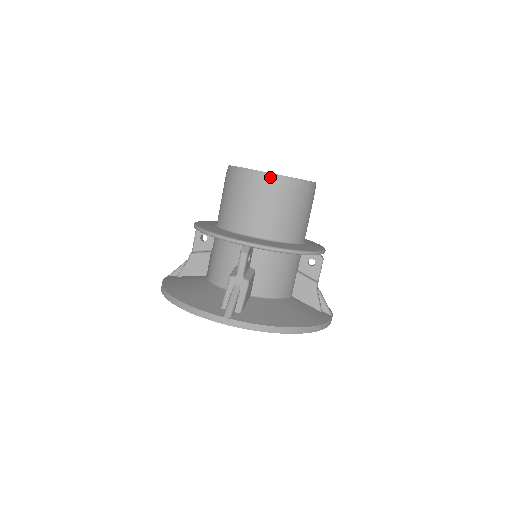
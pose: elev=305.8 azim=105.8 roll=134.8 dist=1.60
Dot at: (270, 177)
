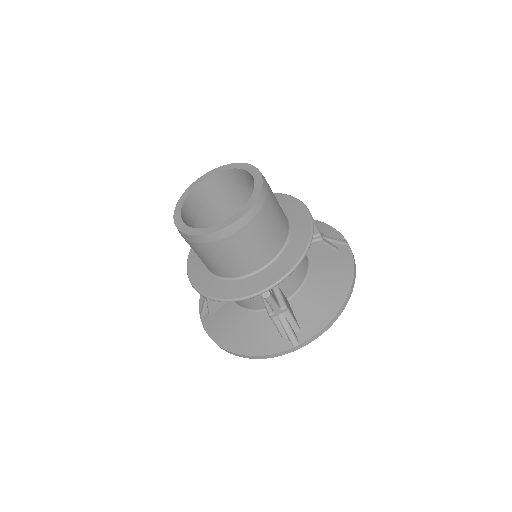
Dot at: (234, 227)
